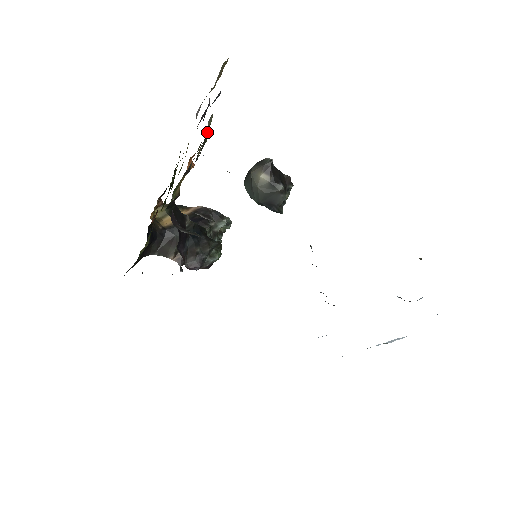
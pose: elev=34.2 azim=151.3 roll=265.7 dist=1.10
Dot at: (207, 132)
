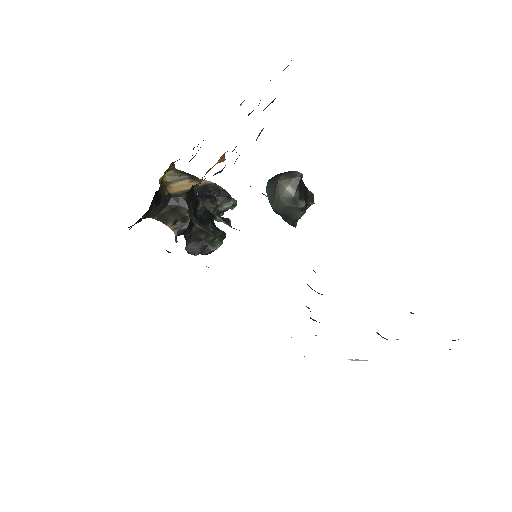
Dot at: occluded
